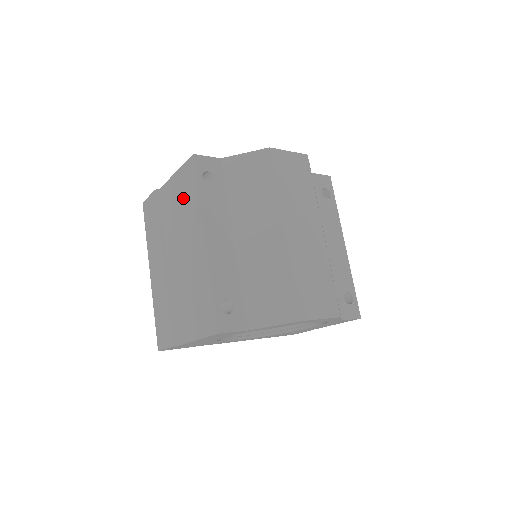
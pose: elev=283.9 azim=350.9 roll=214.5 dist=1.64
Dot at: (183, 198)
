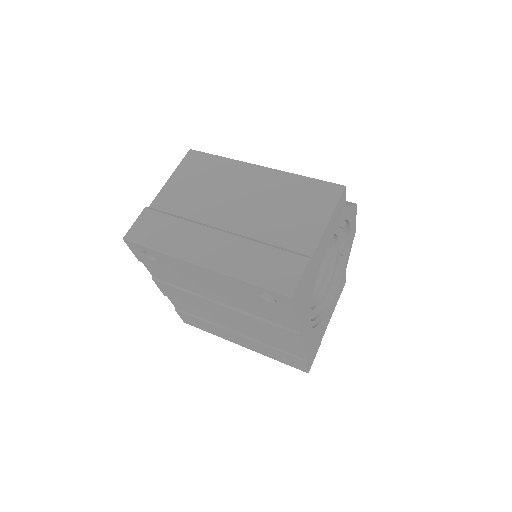
Dot at: (202, 177)
